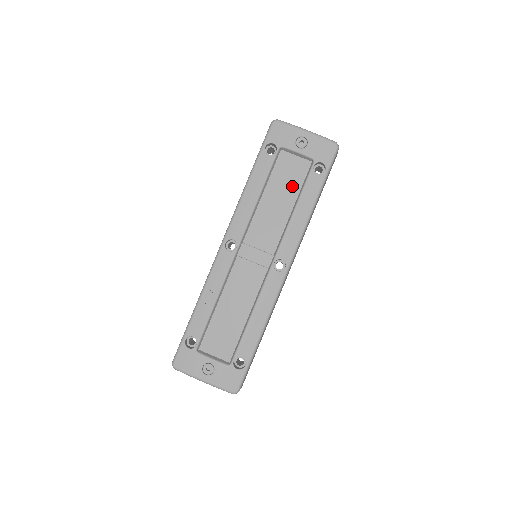
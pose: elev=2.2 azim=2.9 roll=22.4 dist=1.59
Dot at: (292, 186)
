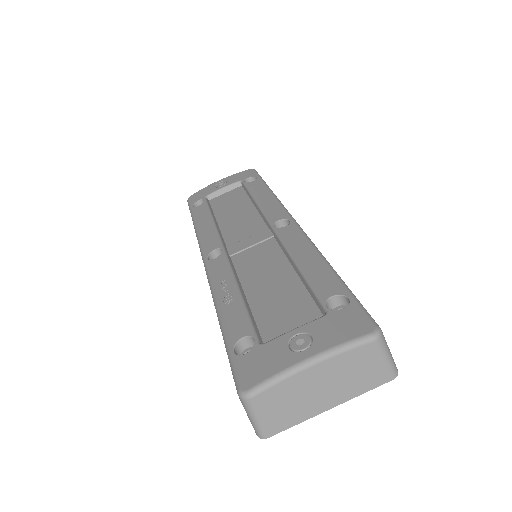
Dot at: (239, 201)
